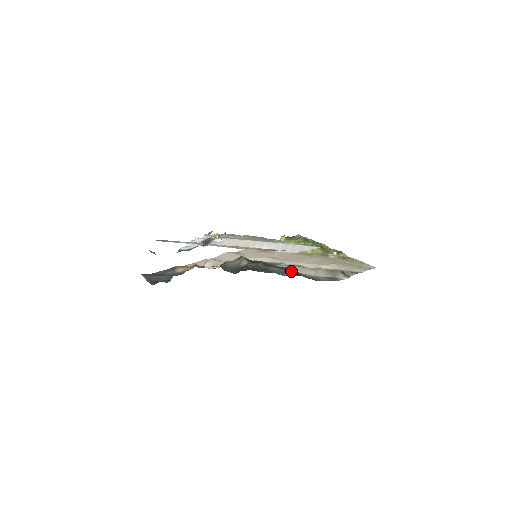
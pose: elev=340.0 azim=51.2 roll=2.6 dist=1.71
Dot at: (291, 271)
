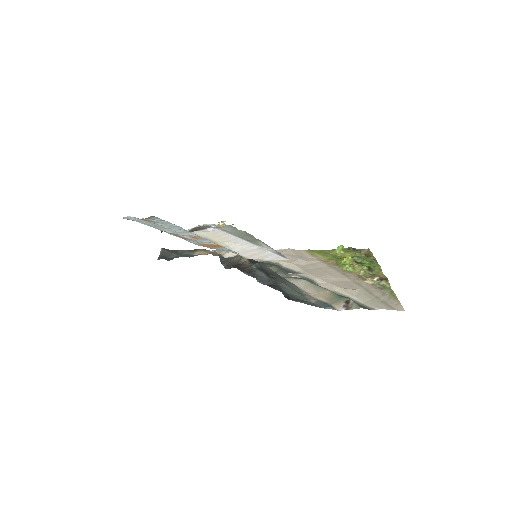
Dot at: (274, 281)
